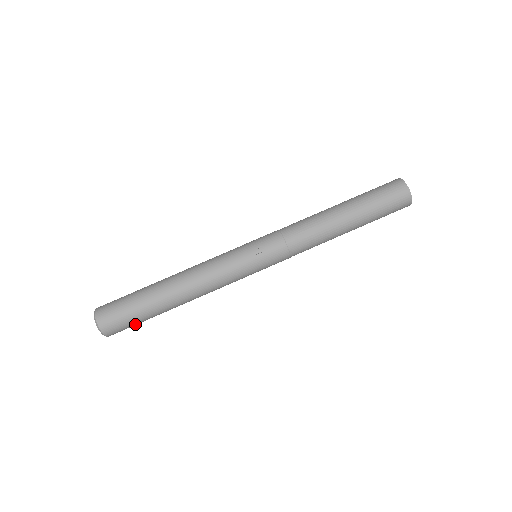
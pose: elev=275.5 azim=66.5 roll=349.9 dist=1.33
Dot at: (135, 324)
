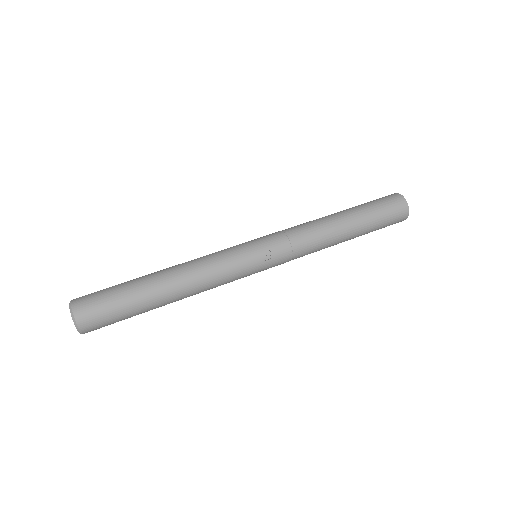
Dot at: (118, 321)
